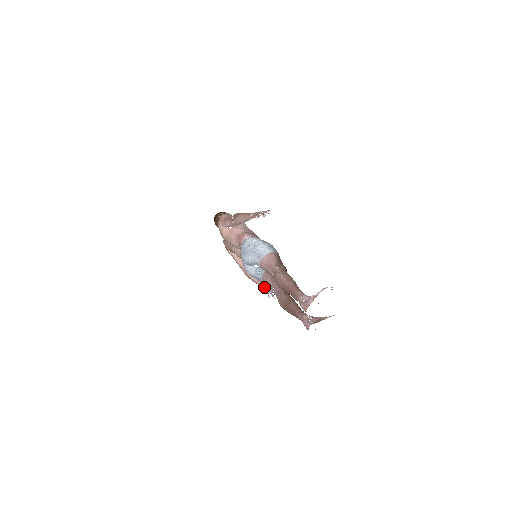
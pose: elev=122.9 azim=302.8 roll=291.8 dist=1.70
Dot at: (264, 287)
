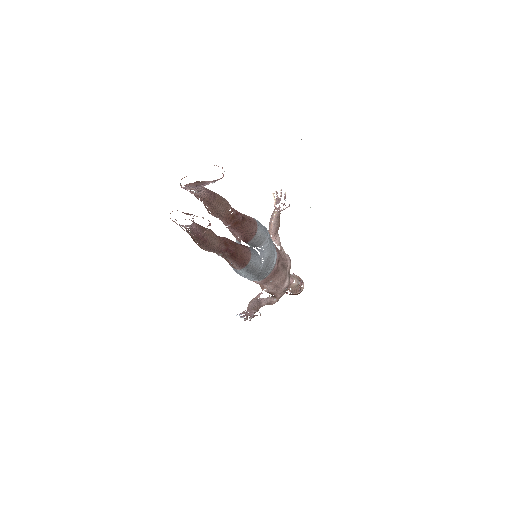
Dot at: occluded
